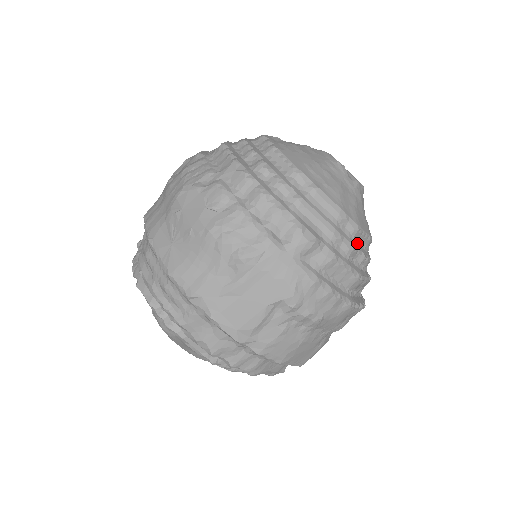
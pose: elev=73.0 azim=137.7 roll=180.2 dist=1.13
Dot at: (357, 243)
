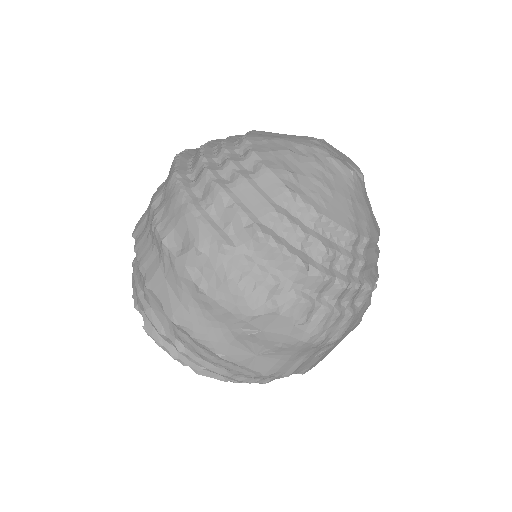
Dot at: occluded
